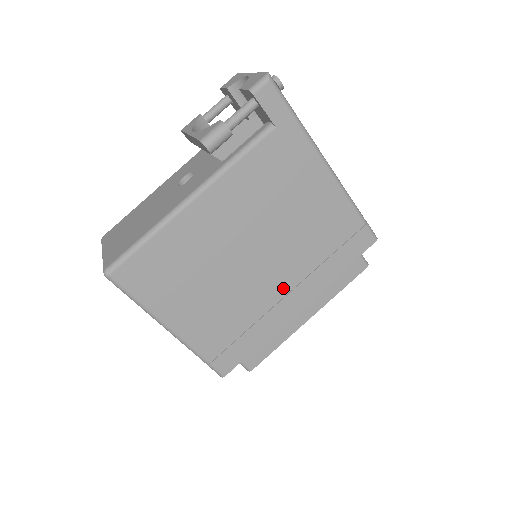
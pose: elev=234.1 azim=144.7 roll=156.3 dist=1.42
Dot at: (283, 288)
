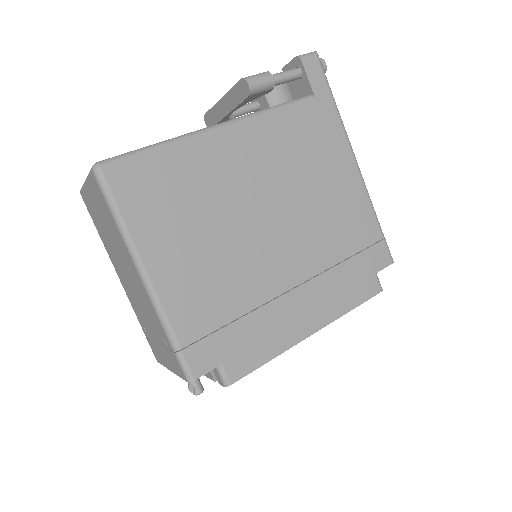
Dot at: (291, 277)
